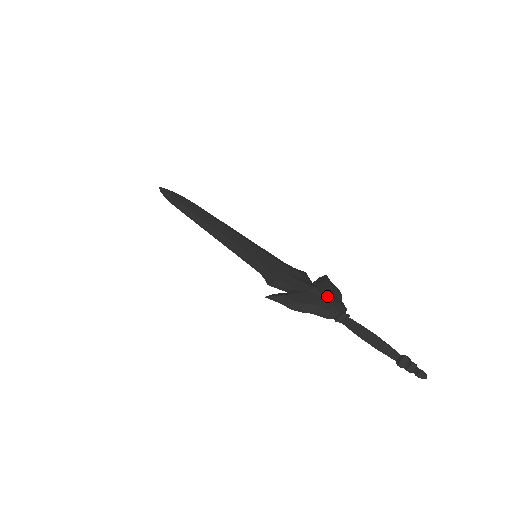
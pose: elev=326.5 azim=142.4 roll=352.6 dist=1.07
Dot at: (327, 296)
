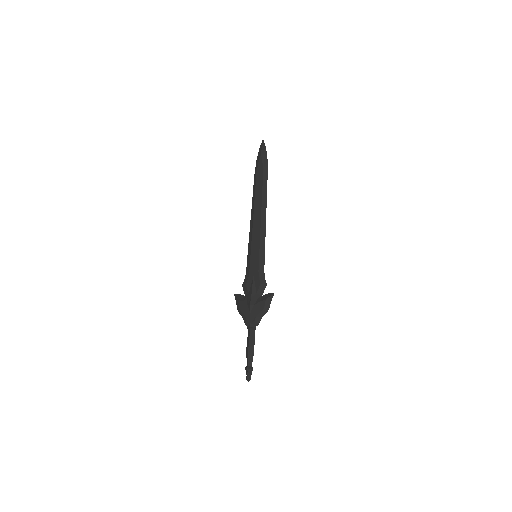
Dot at: (253, 313)
